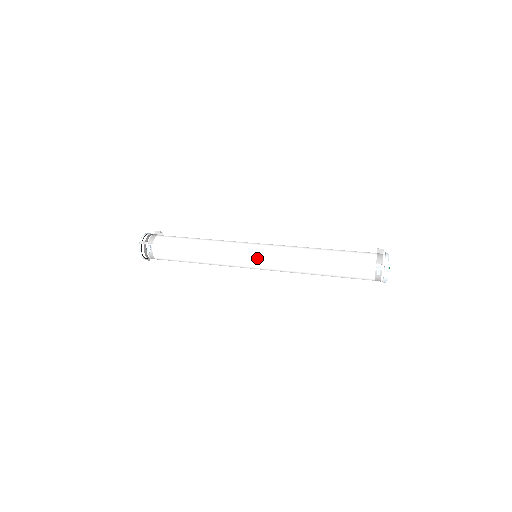
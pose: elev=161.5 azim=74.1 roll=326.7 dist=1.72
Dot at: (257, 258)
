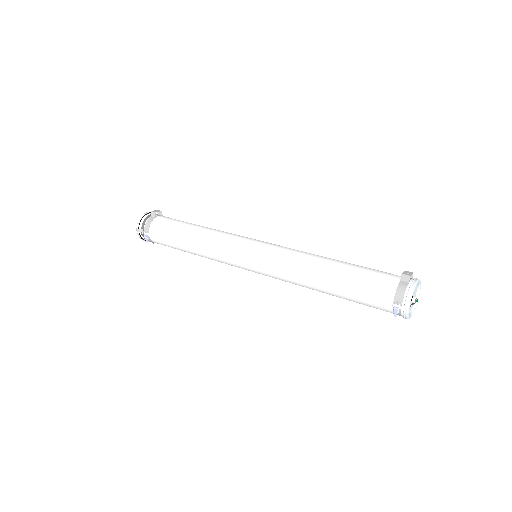
Dot at: (252, 267)
